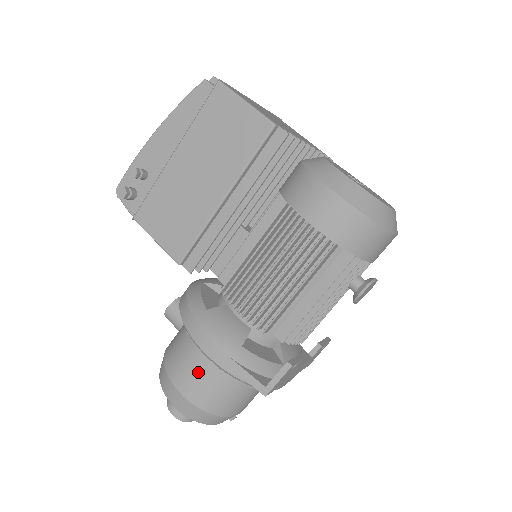
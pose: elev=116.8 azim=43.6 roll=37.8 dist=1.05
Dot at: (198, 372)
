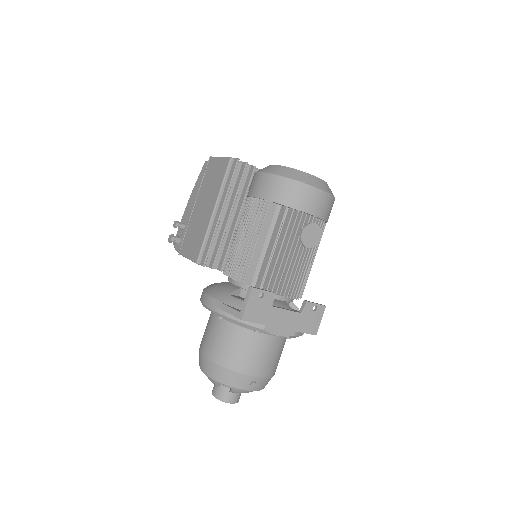
Dot at: (212, 333)
